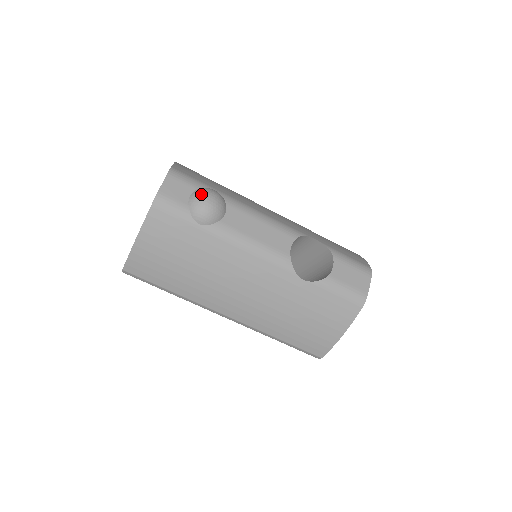
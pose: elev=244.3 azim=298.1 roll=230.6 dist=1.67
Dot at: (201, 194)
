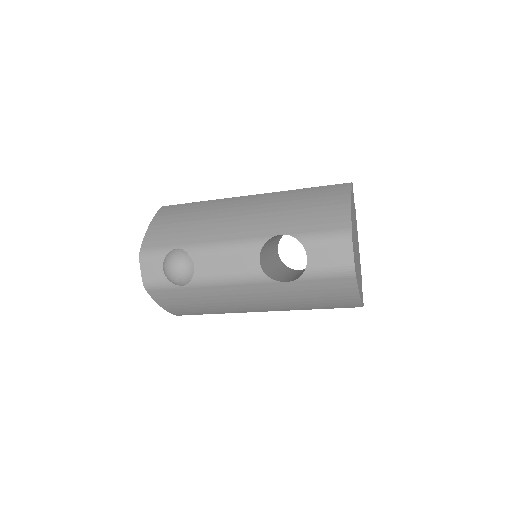
Dot at: (166, 266)
